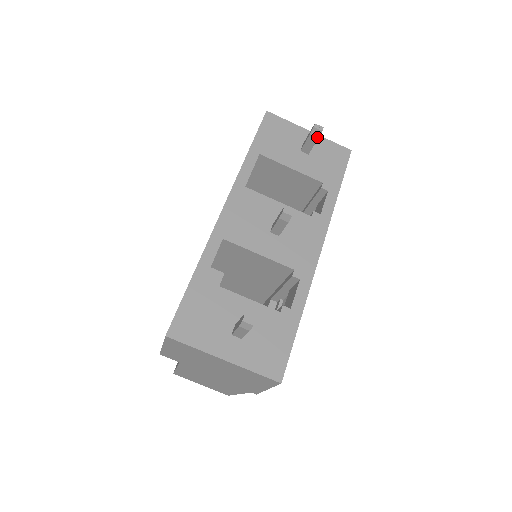
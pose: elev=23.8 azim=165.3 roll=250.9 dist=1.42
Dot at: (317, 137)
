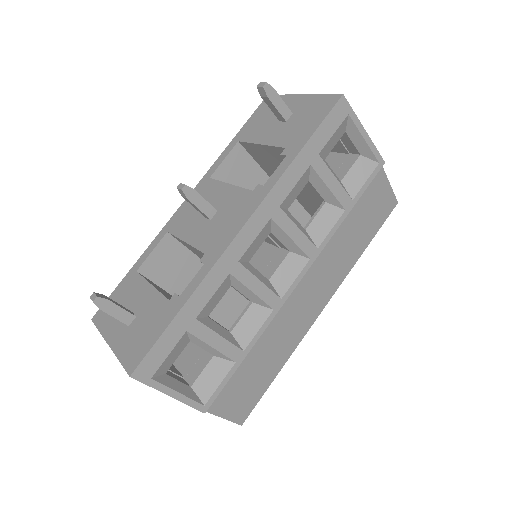
Dot at: (266, 97)
